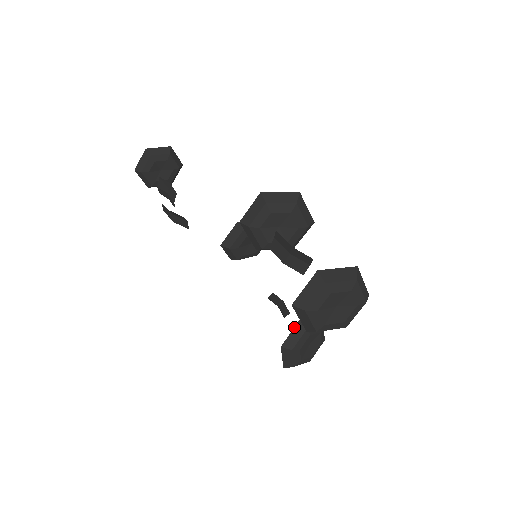
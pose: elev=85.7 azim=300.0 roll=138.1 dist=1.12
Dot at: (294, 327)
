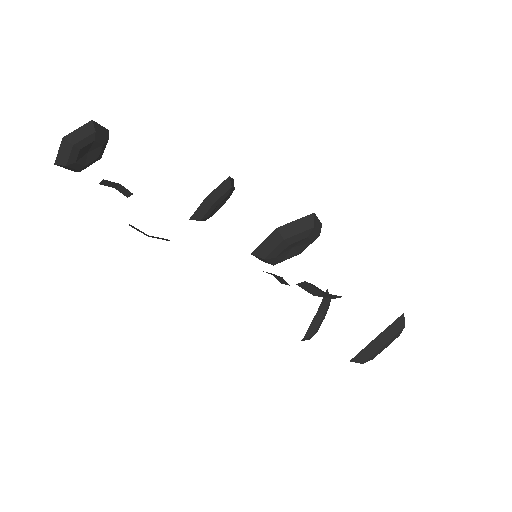
Dot at: (312, 320)
